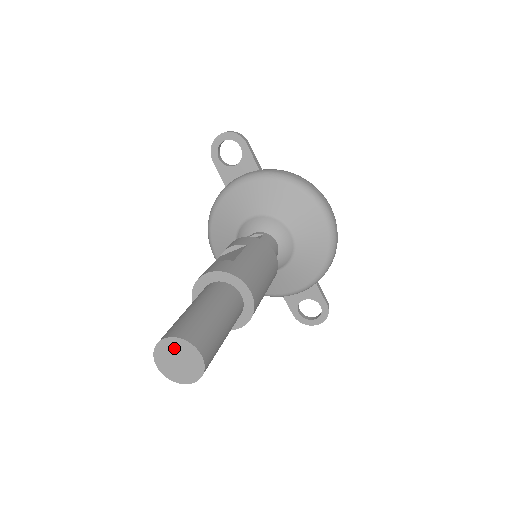
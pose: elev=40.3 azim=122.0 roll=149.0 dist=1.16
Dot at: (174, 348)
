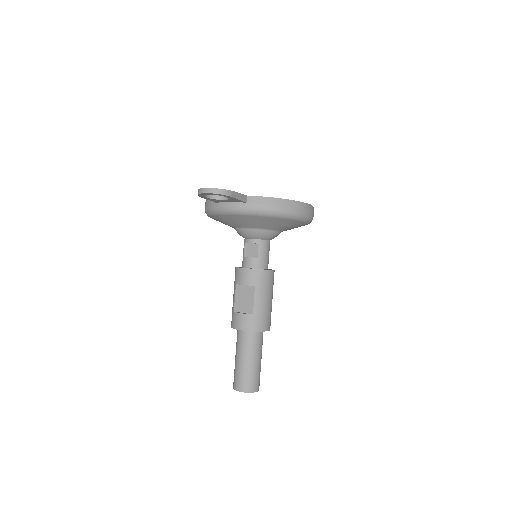
Dot at: occluded
